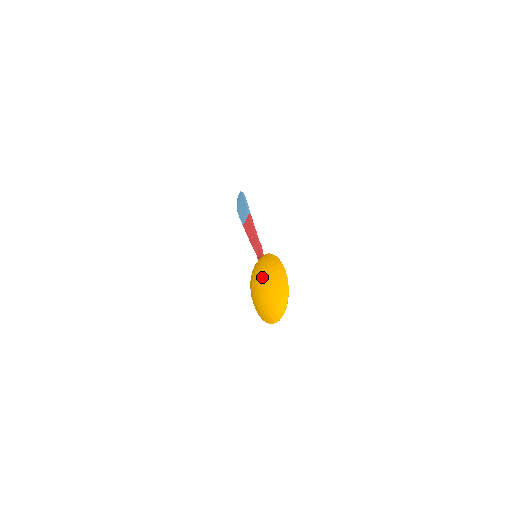
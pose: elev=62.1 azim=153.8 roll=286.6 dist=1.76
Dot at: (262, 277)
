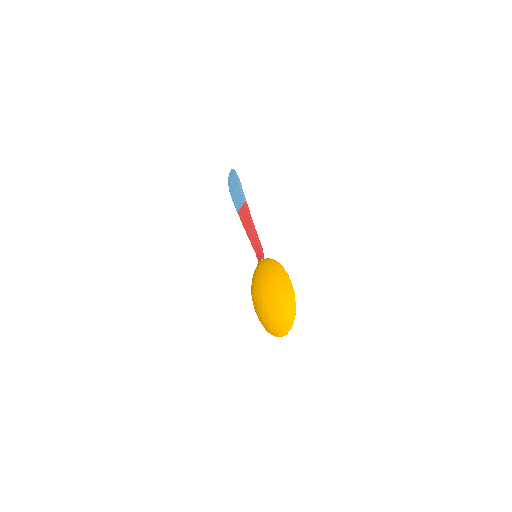
Dot at: (267, 288)
